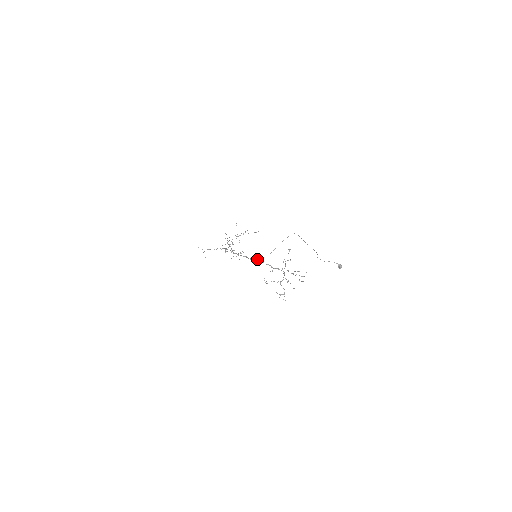
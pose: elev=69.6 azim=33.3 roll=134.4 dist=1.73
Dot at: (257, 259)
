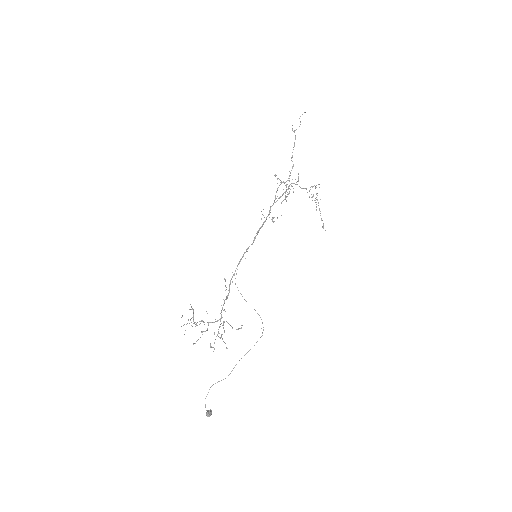
Dot at: occluded
